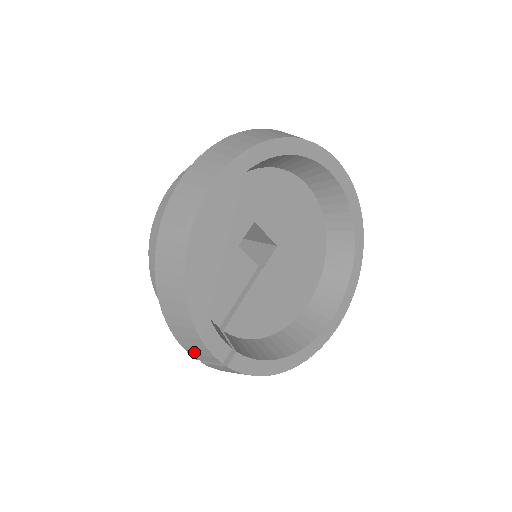
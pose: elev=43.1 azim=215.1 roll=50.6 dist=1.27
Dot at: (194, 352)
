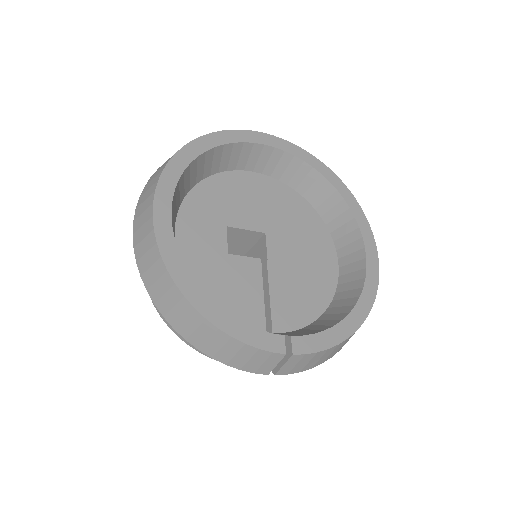
Dot at: (256, 366)
